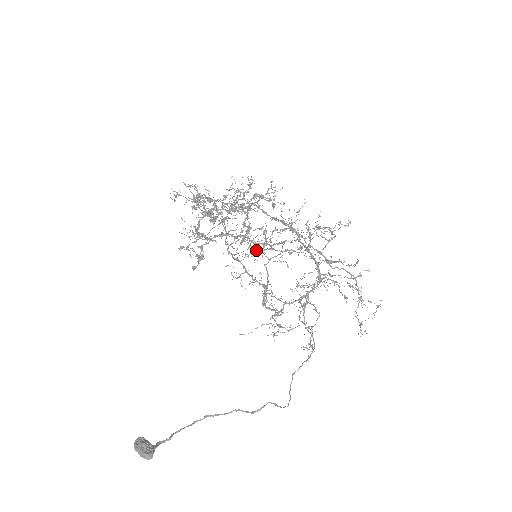
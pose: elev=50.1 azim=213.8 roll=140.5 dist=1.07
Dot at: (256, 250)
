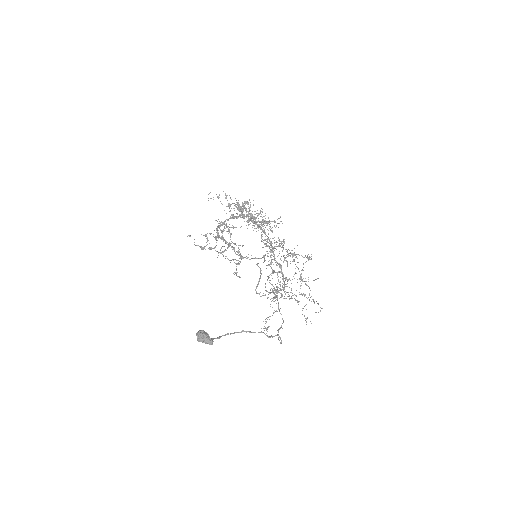
Dot at: (235, 259)
